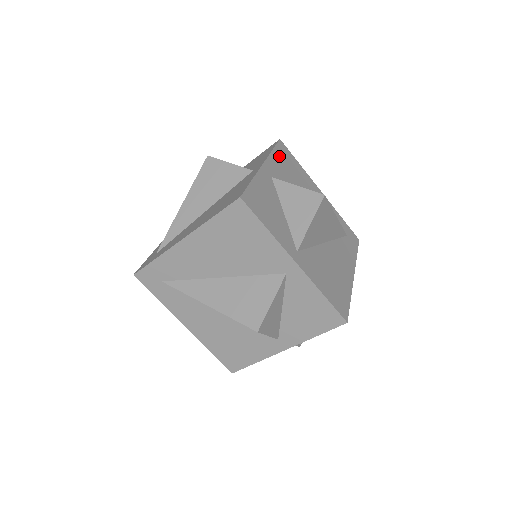
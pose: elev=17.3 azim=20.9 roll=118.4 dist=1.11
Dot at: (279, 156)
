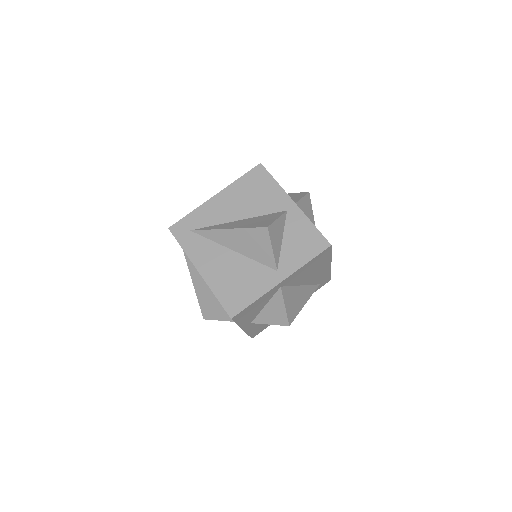
Dot at: (311, 263)
